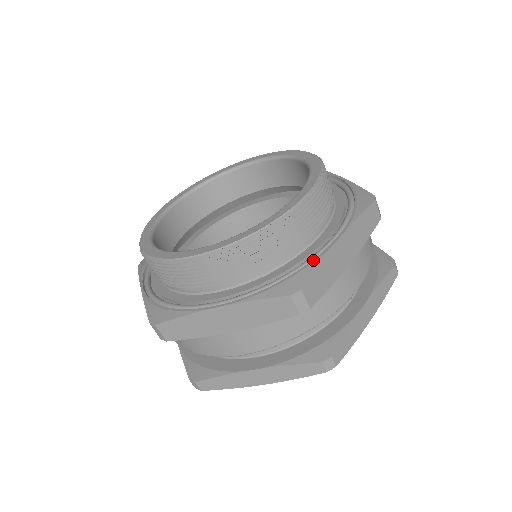
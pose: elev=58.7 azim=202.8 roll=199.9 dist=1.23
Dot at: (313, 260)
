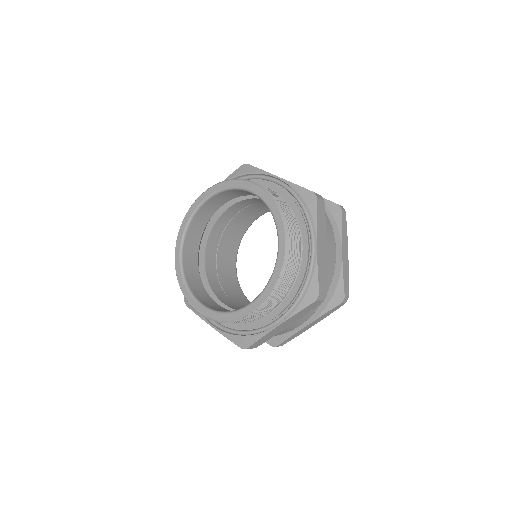
Dot at: (258, 334)
